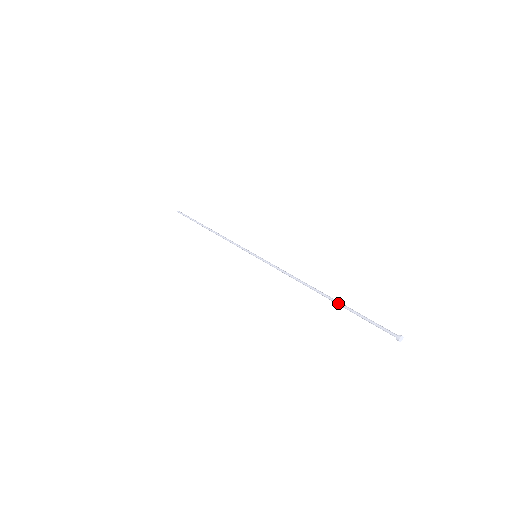
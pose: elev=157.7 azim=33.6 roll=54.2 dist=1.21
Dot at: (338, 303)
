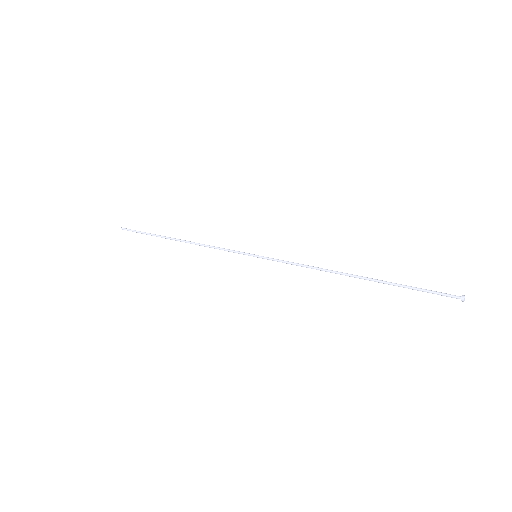
Dot at: (381, 280)
